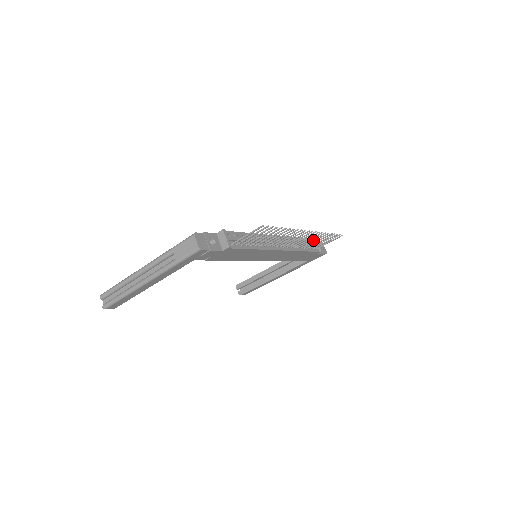
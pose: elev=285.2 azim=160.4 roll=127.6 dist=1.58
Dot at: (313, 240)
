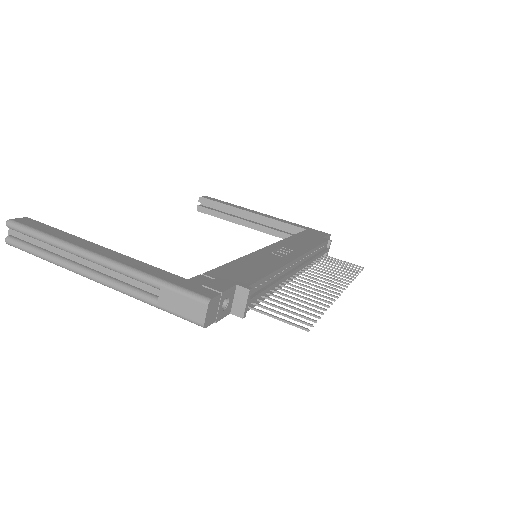
Dot at: (326, 243)
